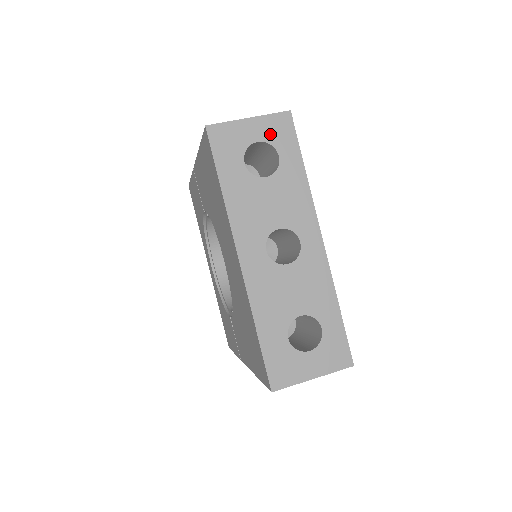
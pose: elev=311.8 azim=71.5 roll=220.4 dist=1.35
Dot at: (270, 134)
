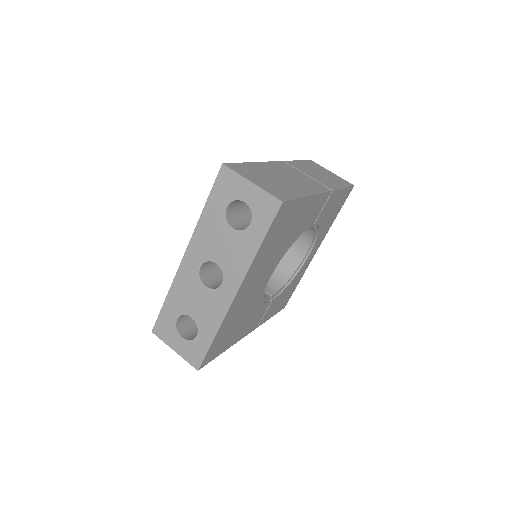
Dot at: (256, 205)
